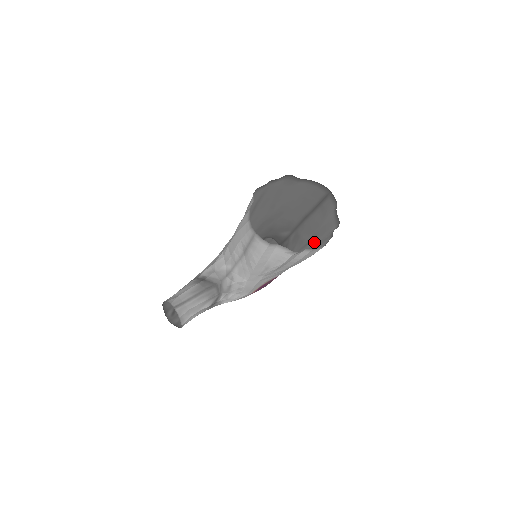
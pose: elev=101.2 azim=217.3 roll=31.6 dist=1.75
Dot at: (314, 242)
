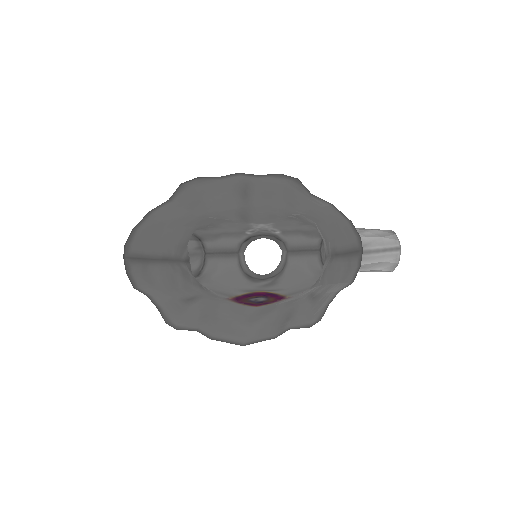
Dot at: (307, 306)
